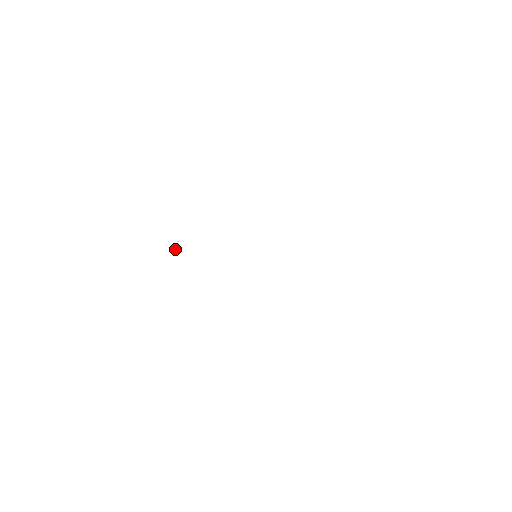
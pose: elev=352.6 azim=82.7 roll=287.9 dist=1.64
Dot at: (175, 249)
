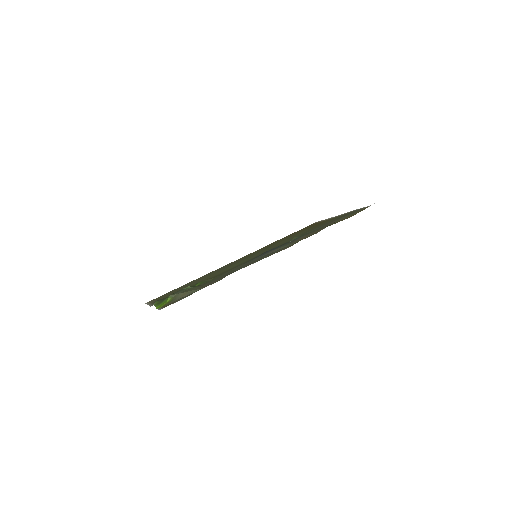
Dot at: occluded
